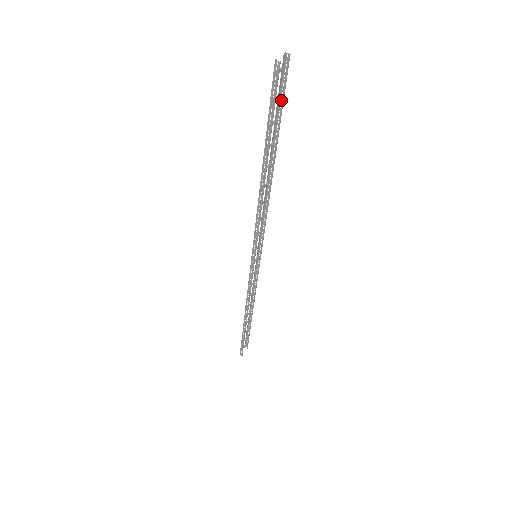
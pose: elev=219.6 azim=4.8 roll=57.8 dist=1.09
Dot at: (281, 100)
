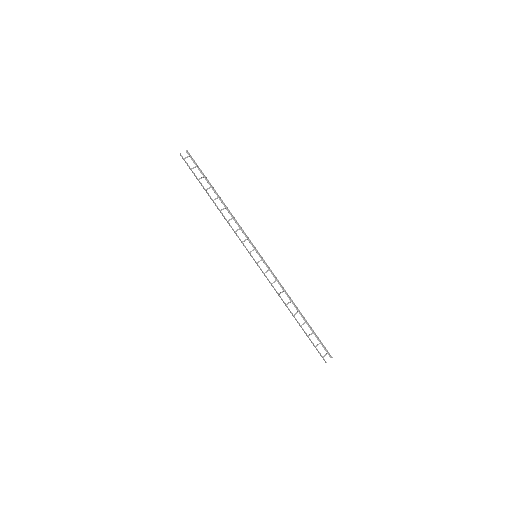
Dot at: occluded
